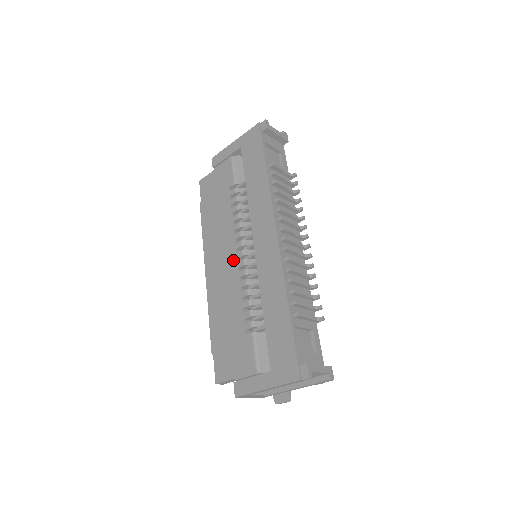
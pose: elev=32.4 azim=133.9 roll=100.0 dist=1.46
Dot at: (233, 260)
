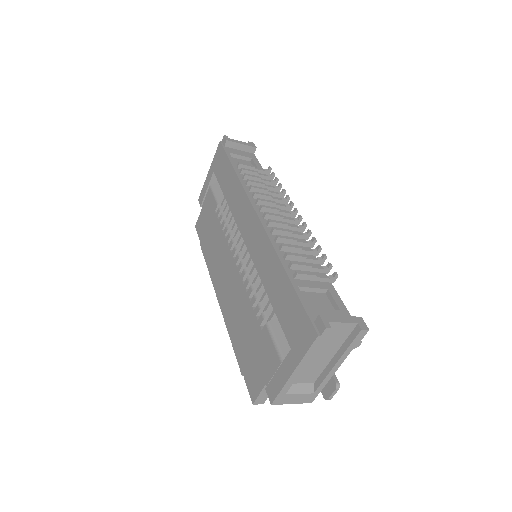
Dot at: (233, 269)
